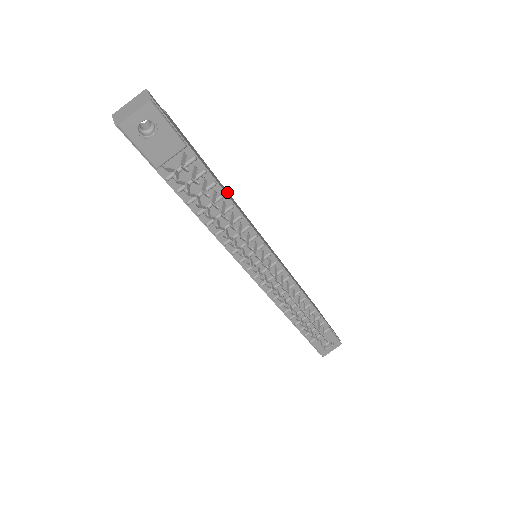
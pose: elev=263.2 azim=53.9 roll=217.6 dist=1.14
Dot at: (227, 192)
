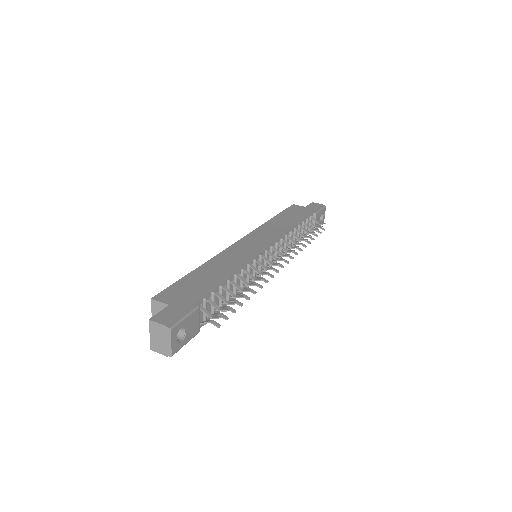
Dot at: (215, 265)
